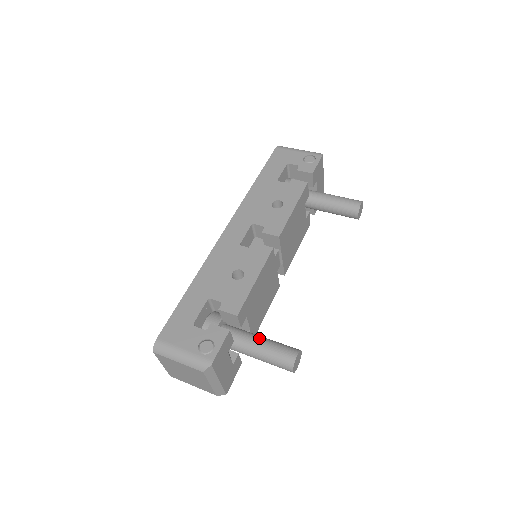
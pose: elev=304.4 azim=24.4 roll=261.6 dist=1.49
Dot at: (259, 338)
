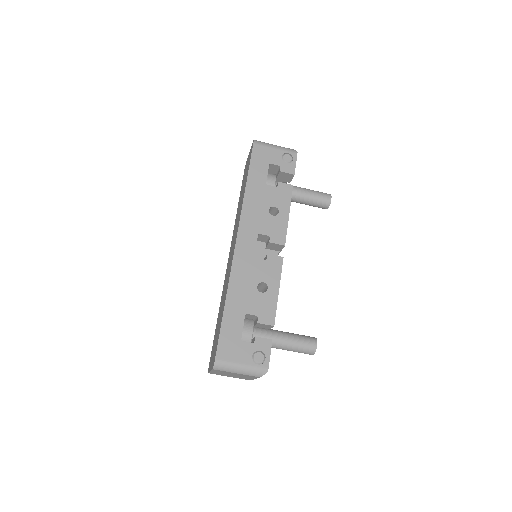
Dot at: (285, 335)
